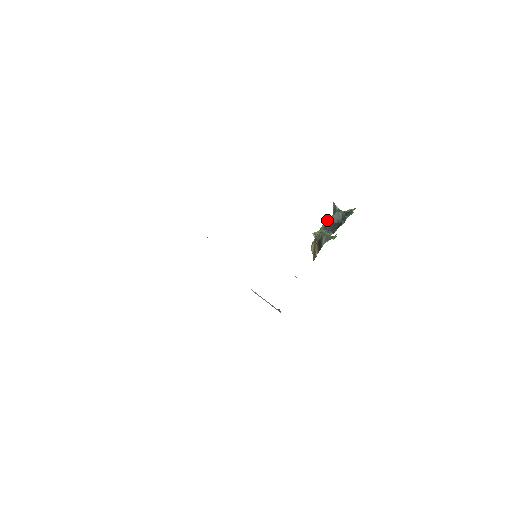
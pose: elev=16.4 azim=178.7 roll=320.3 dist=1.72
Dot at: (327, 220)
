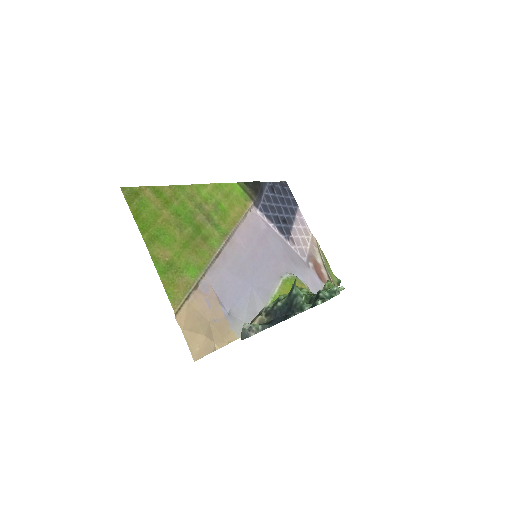
Dot at: (283, 296)
